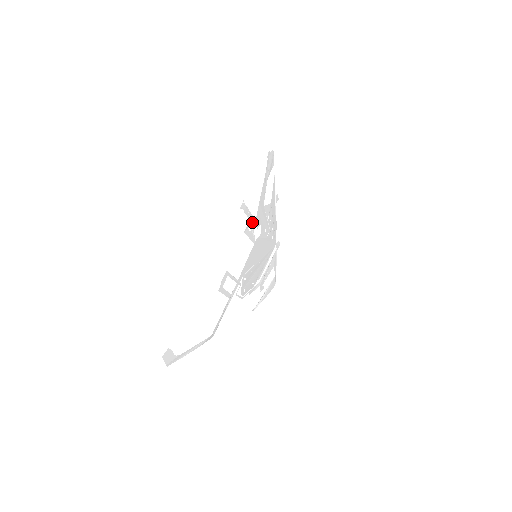
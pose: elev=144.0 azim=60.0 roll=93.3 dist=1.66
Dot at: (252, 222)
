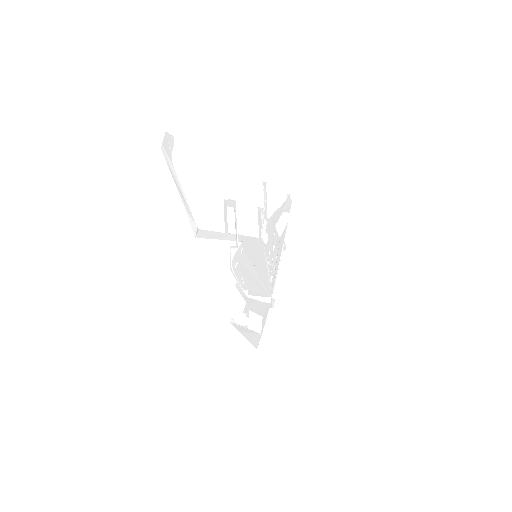
Dot at: (265, 215)
